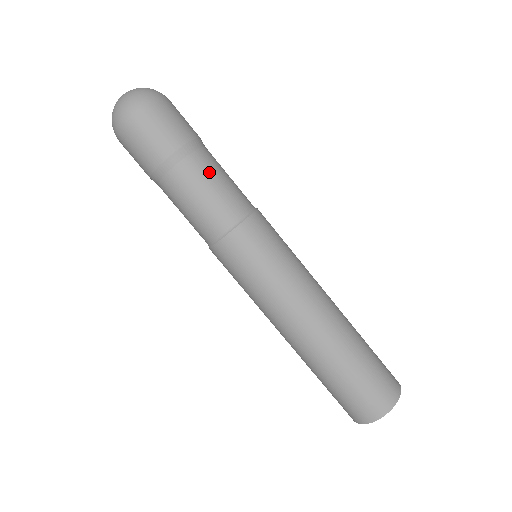
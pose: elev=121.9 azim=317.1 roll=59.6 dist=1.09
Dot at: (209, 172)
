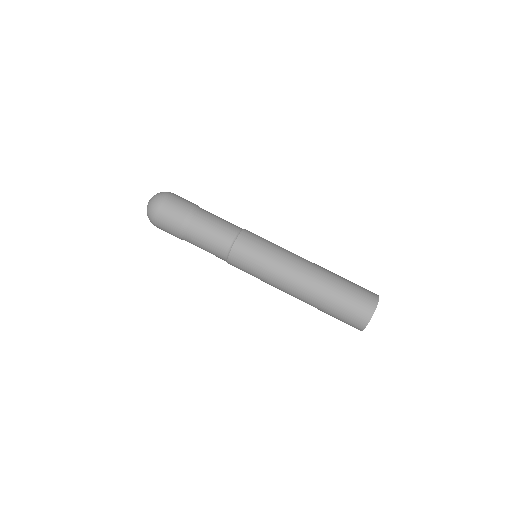
Dot at: (206, 224)
